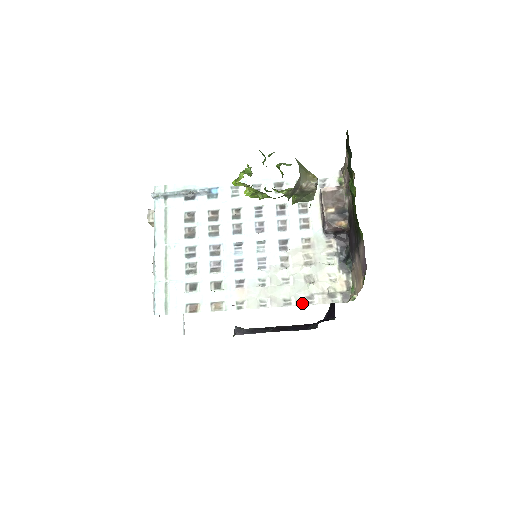
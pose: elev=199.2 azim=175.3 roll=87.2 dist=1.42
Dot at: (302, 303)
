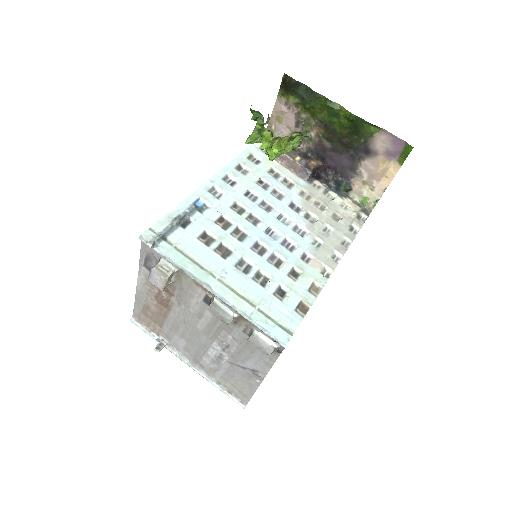
Dot at: (353, 236)
